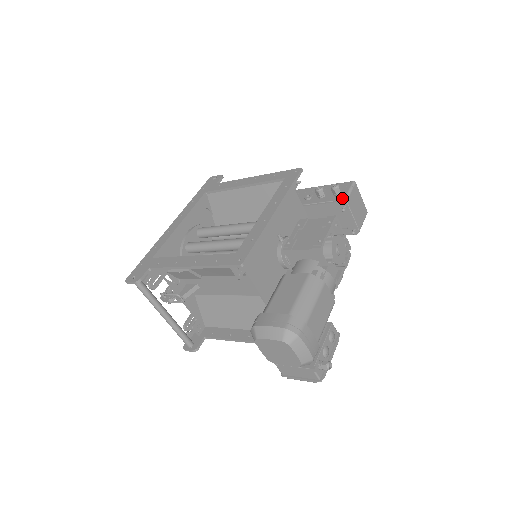
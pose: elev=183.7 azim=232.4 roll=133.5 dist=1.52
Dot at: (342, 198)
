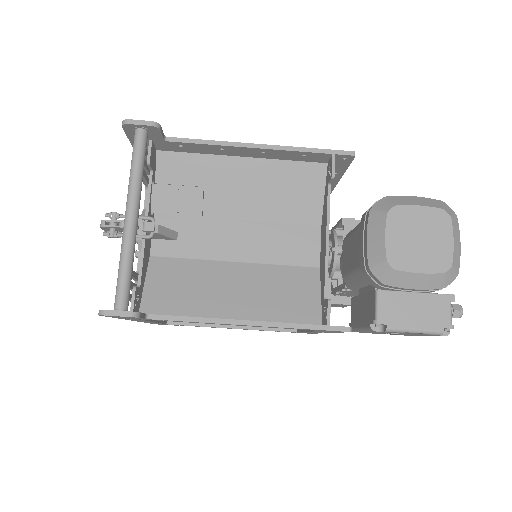
Dot at: occluded
